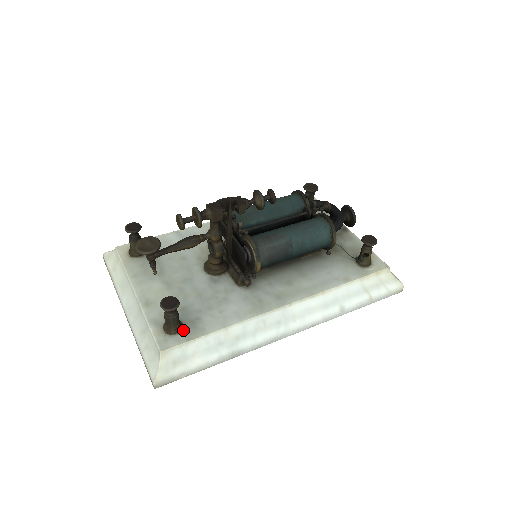
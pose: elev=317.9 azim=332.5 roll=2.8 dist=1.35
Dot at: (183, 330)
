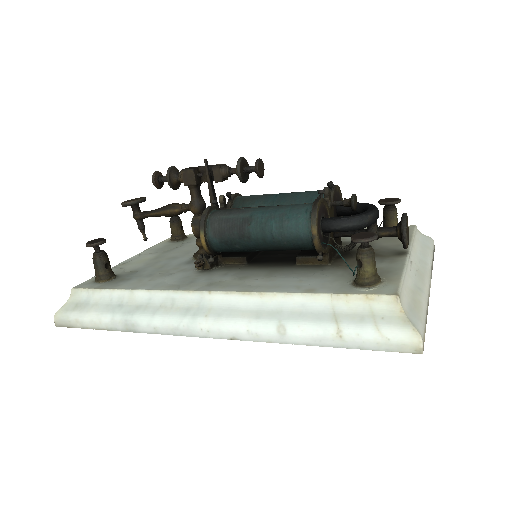
Dot at: (107, 282)
